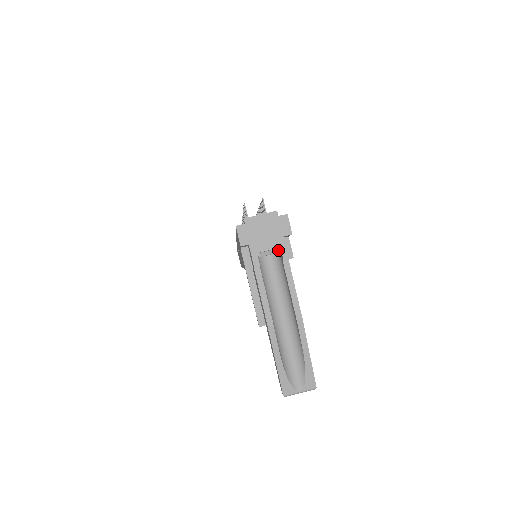
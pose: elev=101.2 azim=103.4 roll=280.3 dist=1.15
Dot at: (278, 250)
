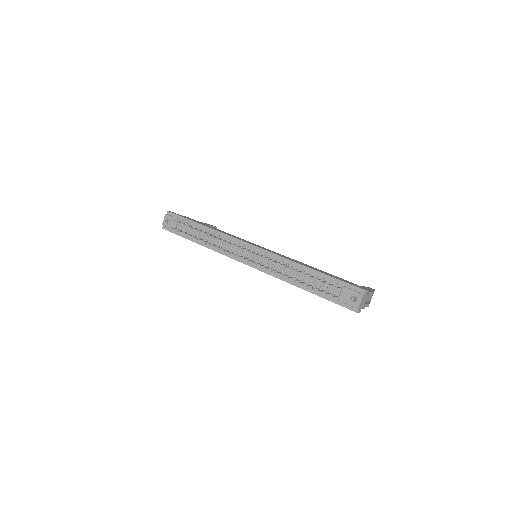
Dot at: occluded
